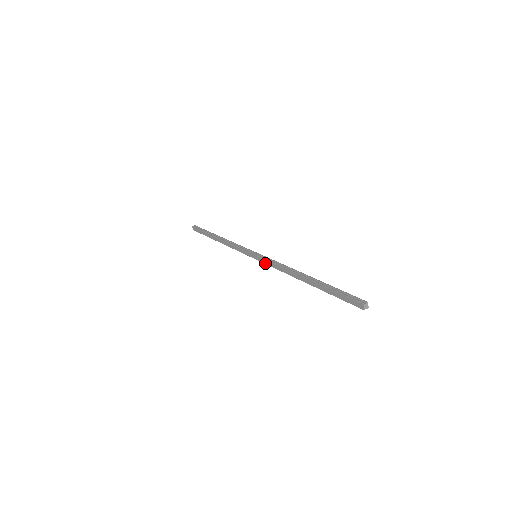
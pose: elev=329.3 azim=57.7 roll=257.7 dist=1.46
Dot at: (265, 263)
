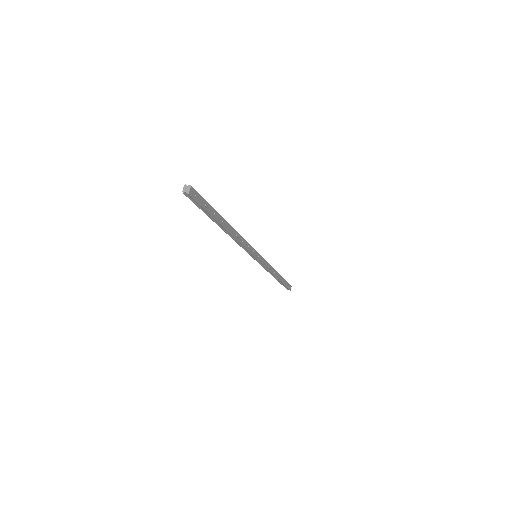
Dot at: (247, 251)
